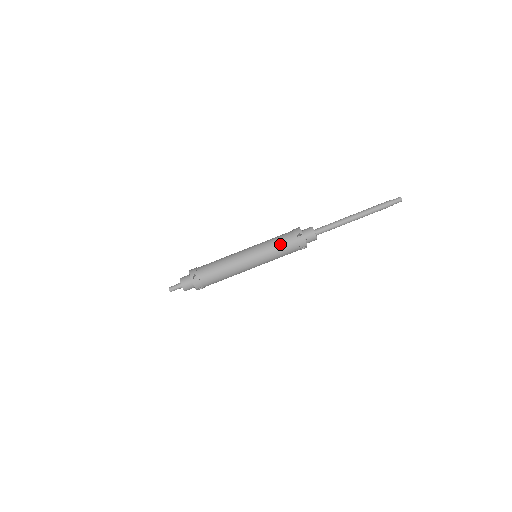
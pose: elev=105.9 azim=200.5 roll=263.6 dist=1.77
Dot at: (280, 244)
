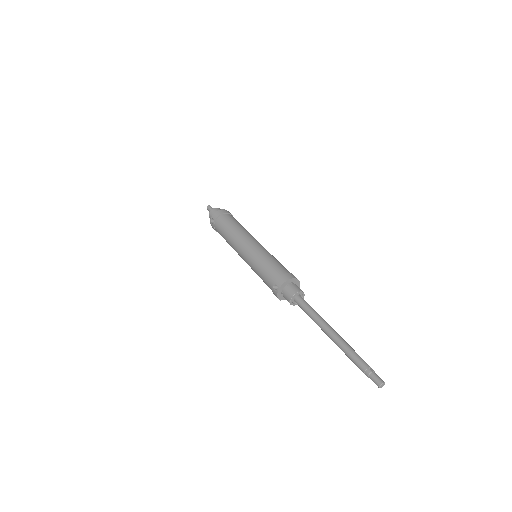
Dot at: (262, 273)
